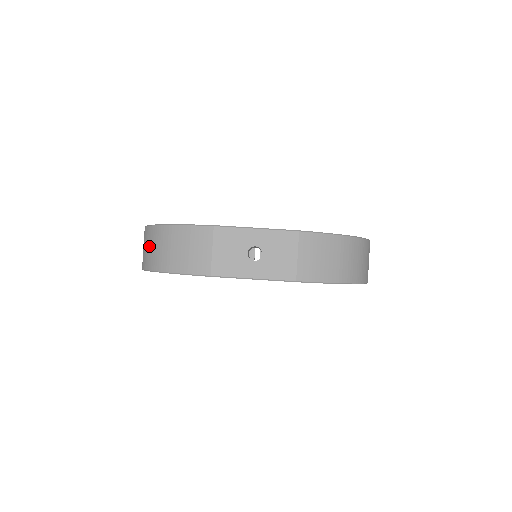
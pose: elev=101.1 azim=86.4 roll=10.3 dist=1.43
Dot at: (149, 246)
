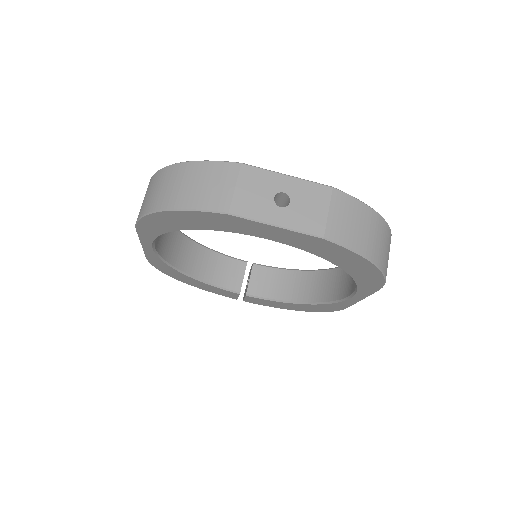
Dot at: (155, 188)
